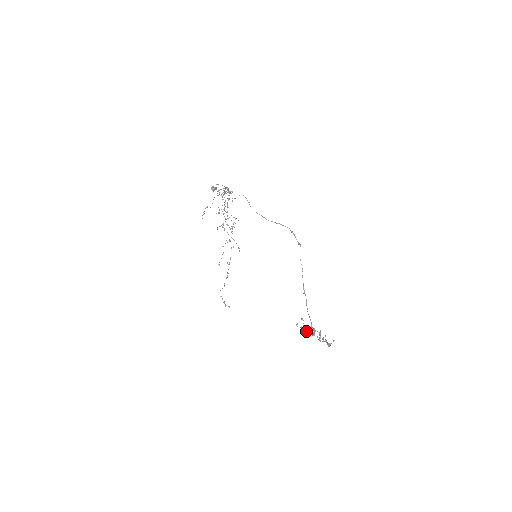
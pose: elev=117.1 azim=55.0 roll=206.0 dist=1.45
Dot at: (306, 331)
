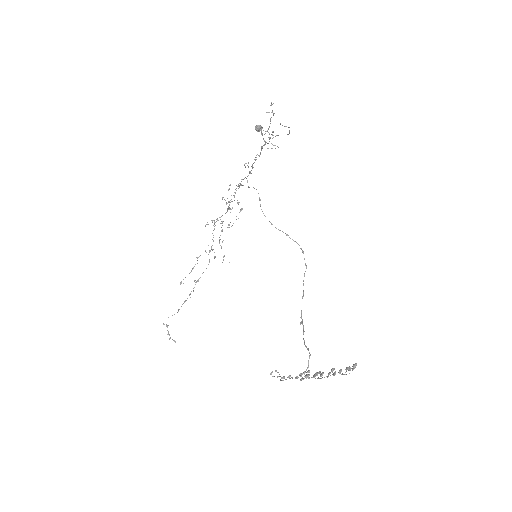
Dot at: (289, 377)
